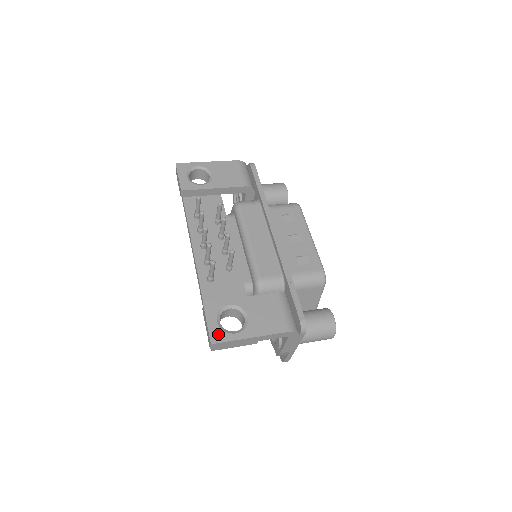
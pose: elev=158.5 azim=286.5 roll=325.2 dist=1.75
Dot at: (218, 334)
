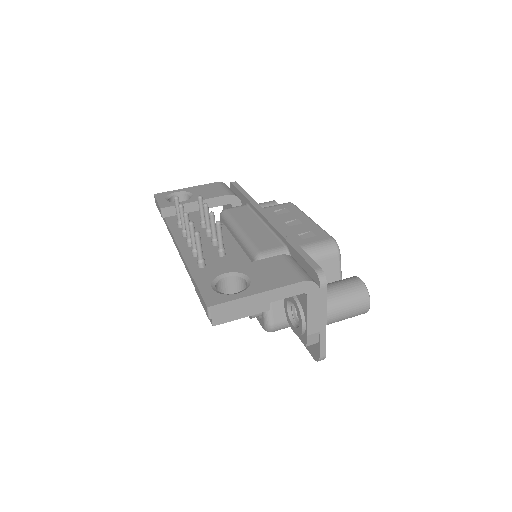
Dot at: (215, 297)
